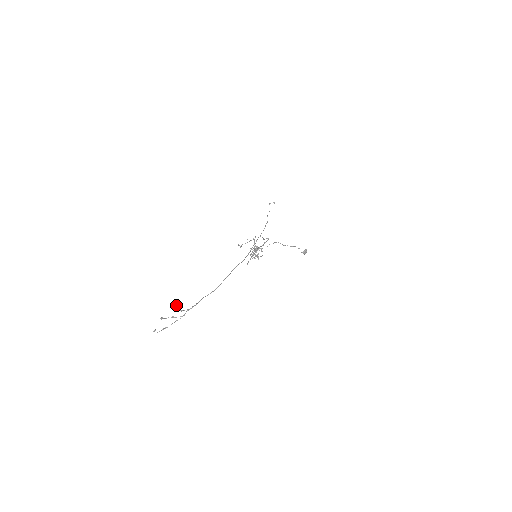
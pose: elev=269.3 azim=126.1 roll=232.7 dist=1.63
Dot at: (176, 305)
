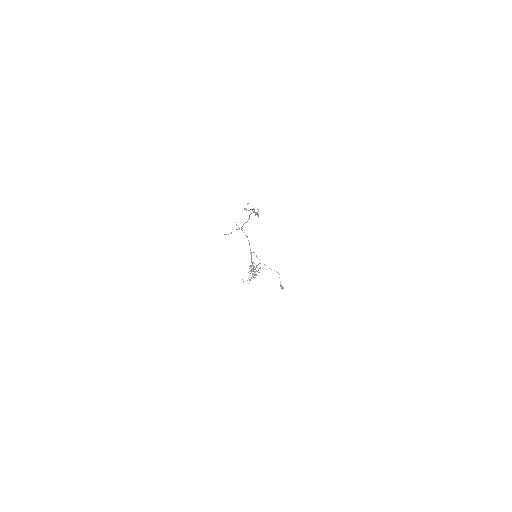
Dot at: (246, 210)
